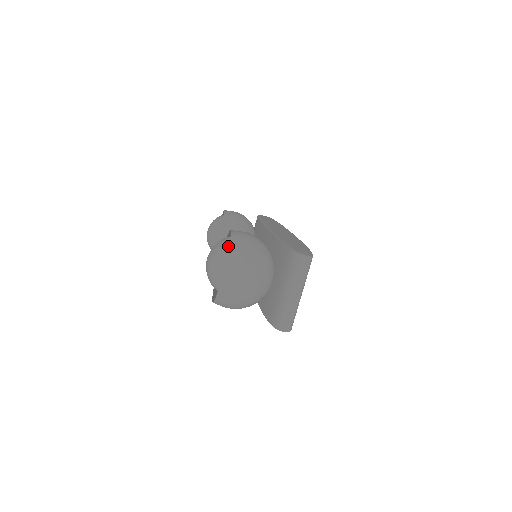
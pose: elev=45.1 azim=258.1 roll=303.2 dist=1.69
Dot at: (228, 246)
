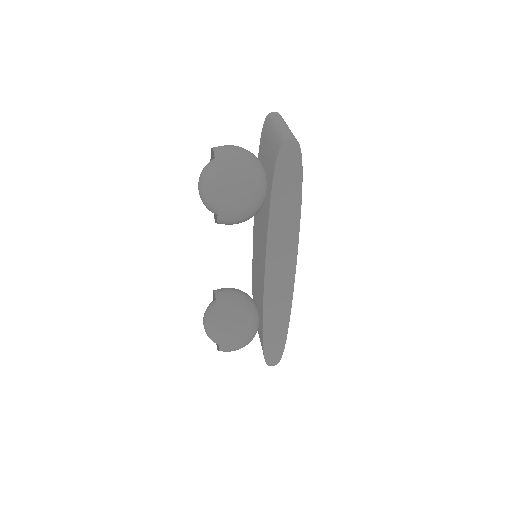
Dot at: occluded
